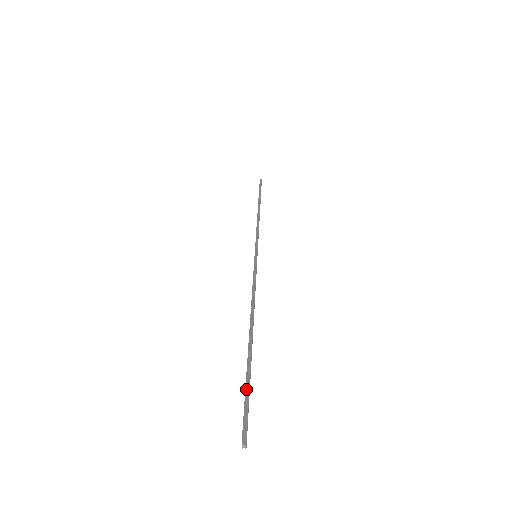
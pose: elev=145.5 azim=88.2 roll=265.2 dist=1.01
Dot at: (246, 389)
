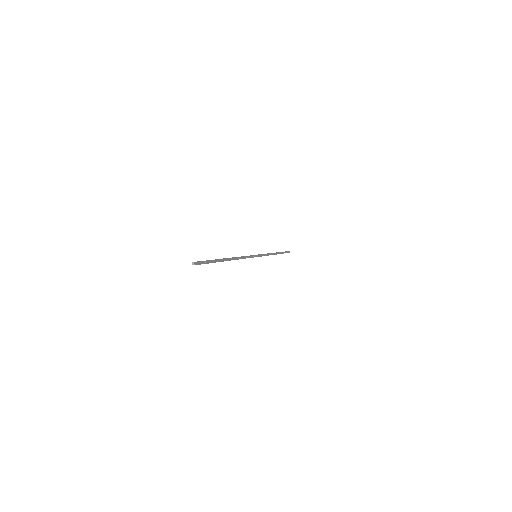
Dot at: (208, 260)
